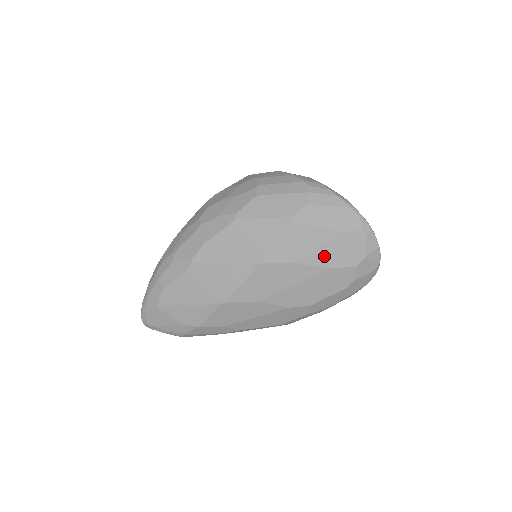
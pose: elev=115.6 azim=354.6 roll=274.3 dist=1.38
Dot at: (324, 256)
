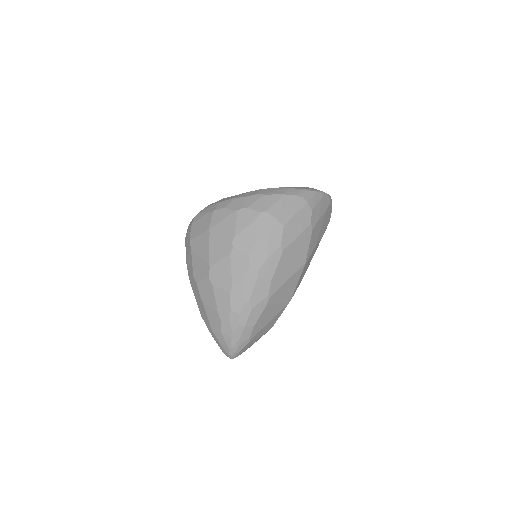
Dot at: (322, 231)
